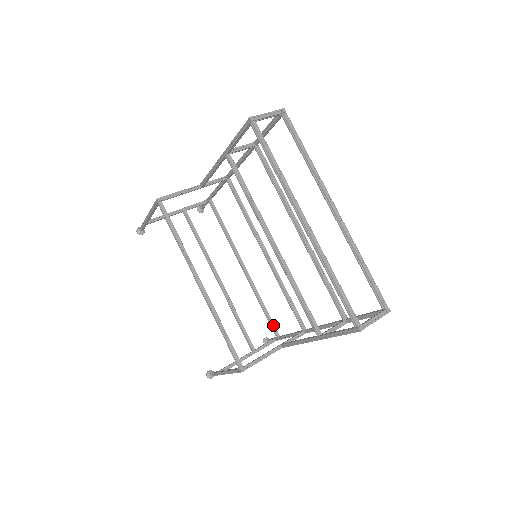
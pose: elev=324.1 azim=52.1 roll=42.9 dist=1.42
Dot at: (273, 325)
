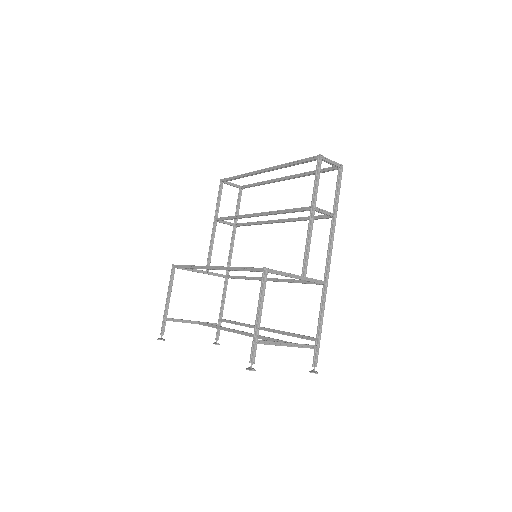
Dot at: (307, 337)
